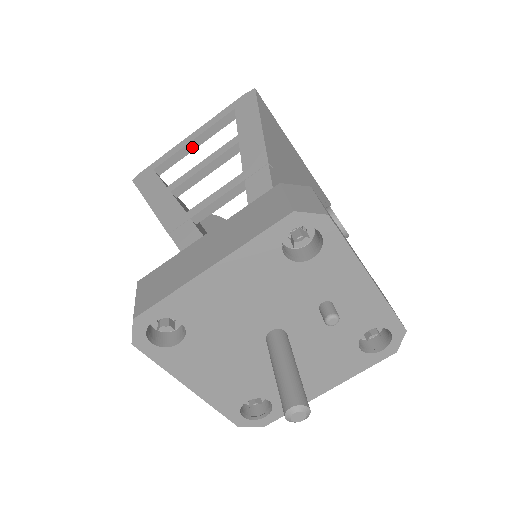
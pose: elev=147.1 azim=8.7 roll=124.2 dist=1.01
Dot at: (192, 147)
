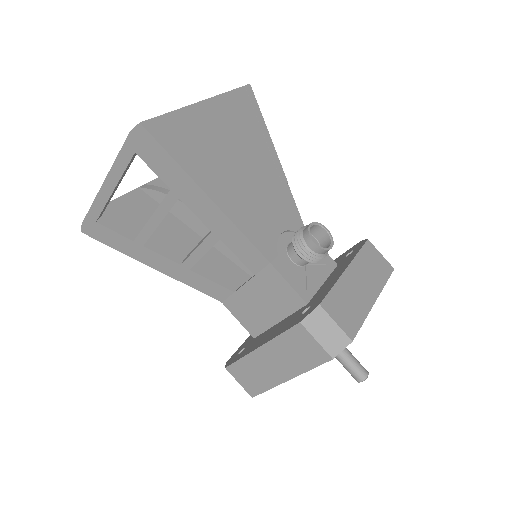
Dot at: (115, 190)
